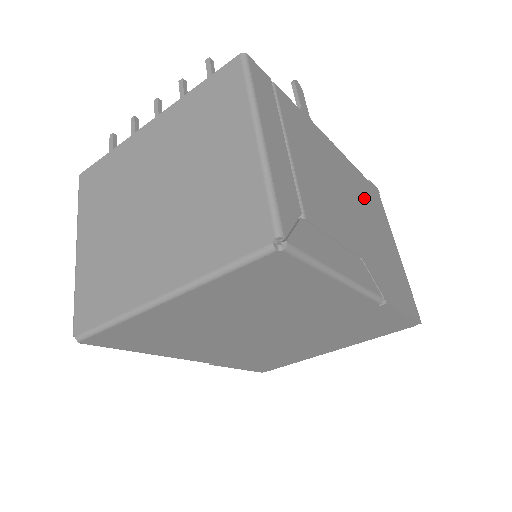
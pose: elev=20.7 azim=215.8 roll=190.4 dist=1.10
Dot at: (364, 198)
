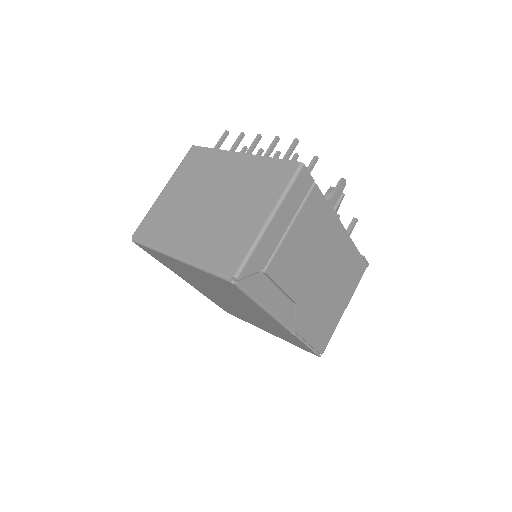
Dot at: (342, 268)
